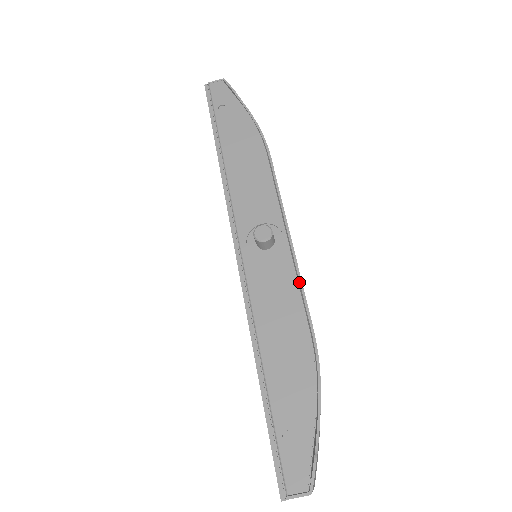
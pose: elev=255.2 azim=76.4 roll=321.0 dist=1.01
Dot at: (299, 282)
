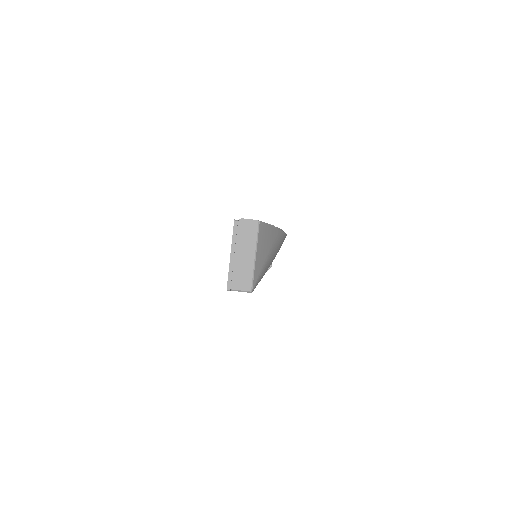
Dot at: occluded
